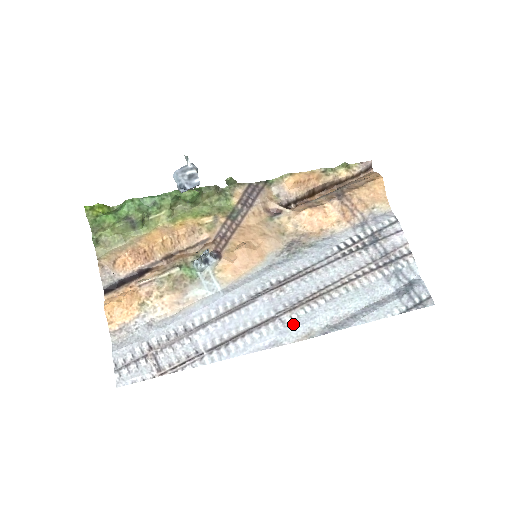
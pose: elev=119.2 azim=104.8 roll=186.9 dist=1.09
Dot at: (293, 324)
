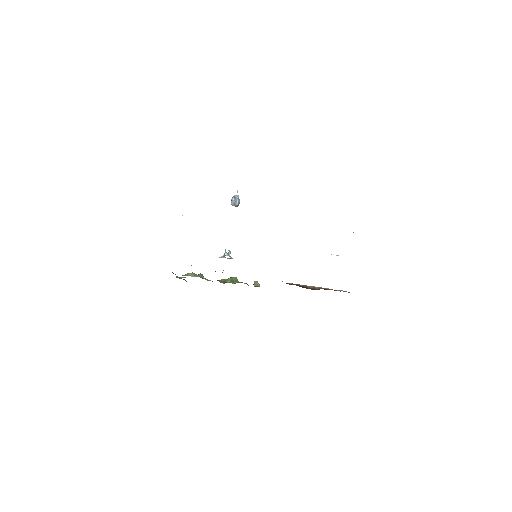
Dot at: occluded
